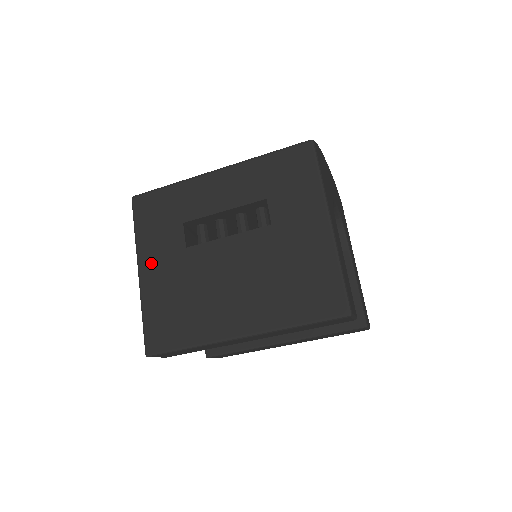
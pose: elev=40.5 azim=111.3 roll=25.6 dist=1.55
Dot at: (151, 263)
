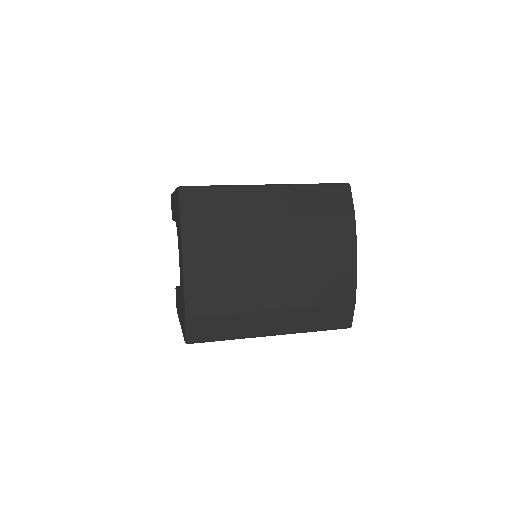
Dot at: occluded
